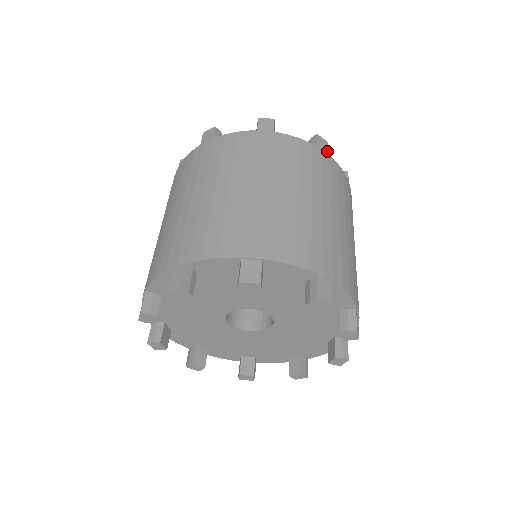
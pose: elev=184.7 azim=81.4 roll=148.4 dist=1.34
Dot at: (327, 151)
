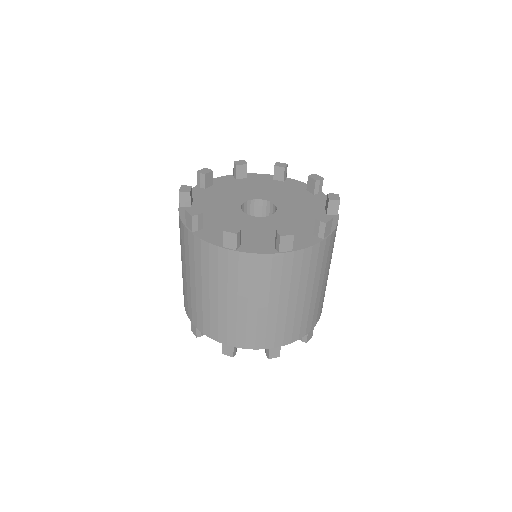
Dot at: (330, 230)
